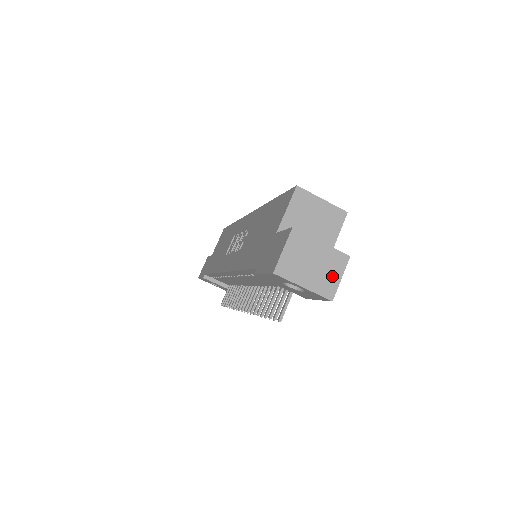
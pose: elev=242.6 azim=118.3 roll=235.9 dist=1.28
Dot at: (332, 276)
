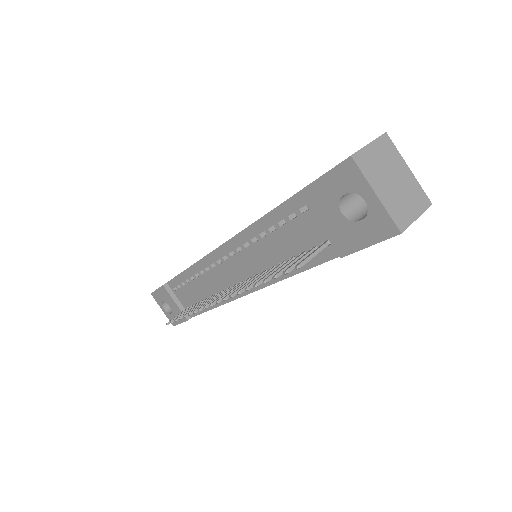
Dot at: (409, 208)
